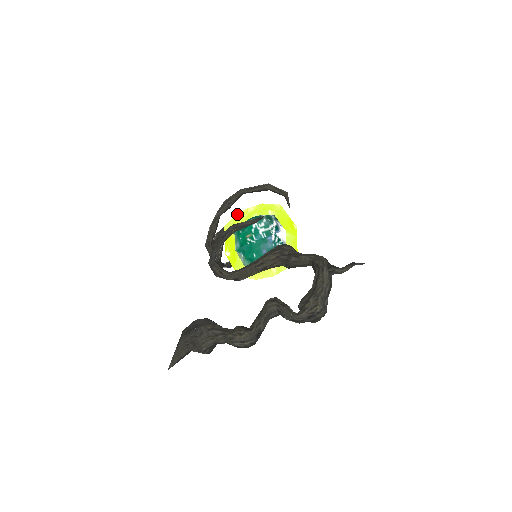
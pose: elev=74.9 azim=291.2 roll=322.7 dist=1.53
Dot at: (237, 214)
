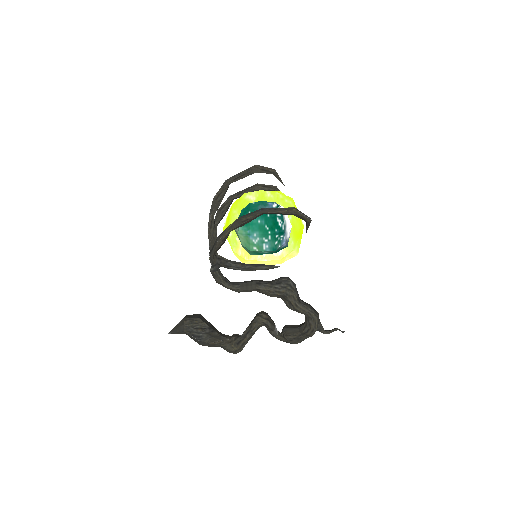
Dot at: occluded
